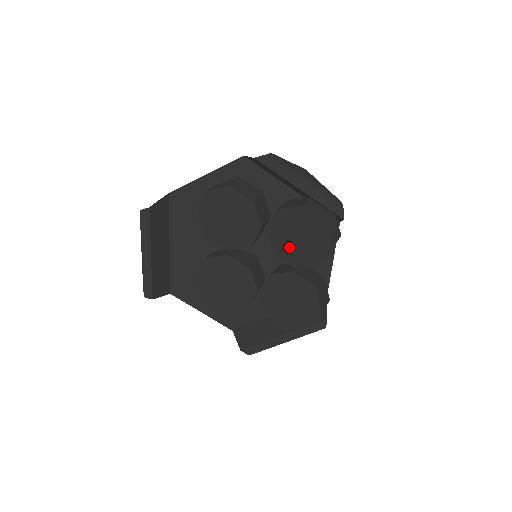
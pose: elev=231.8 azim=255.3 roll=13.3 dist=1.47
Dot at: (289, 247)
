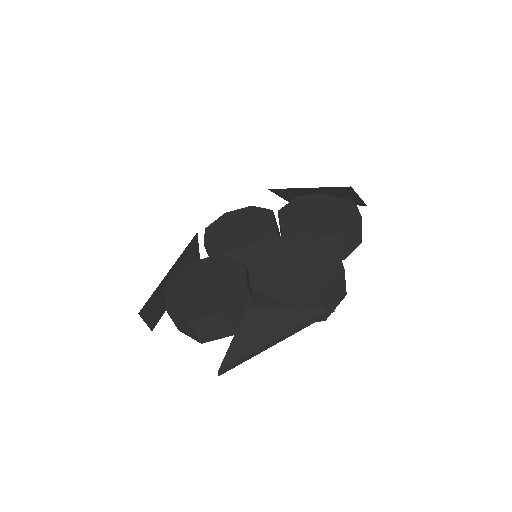
Dot at: occluded
